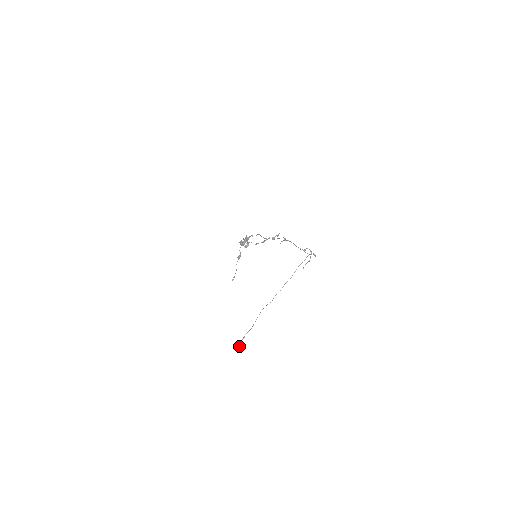
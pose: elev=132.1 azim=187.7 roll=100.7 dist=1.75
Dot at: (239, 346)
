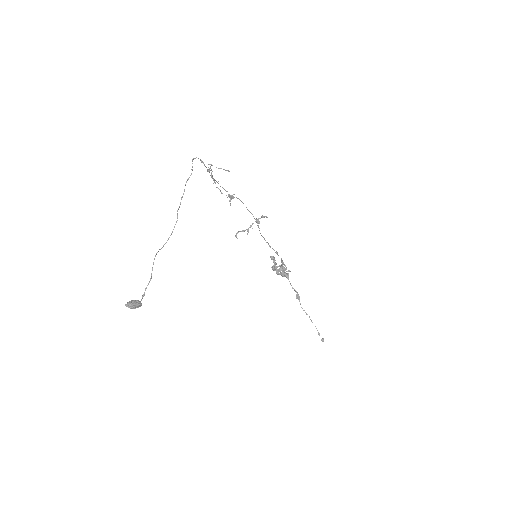
Dot at: (129, 301)
